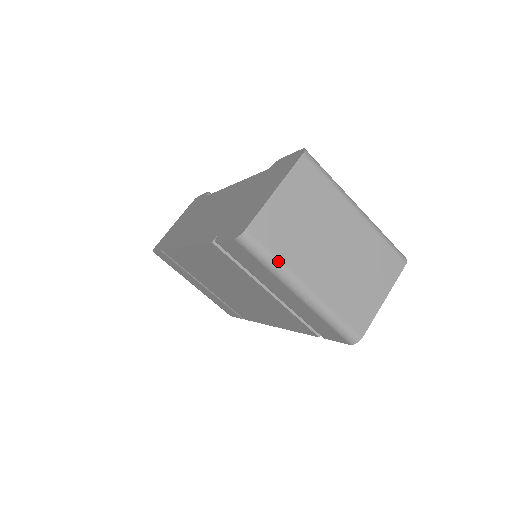
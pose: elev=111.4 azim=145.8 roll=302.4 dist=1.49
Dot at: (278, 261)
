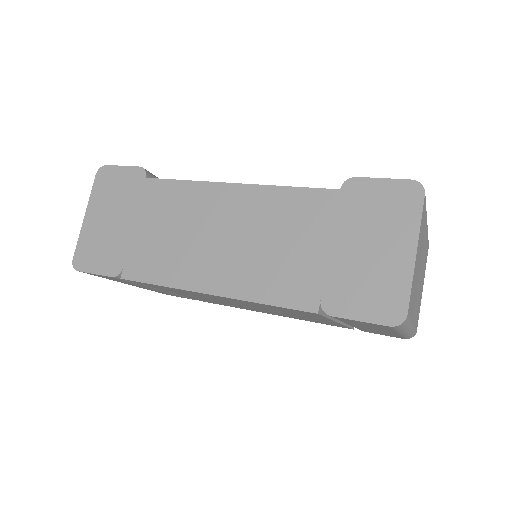
Dot at: (410, 322)
